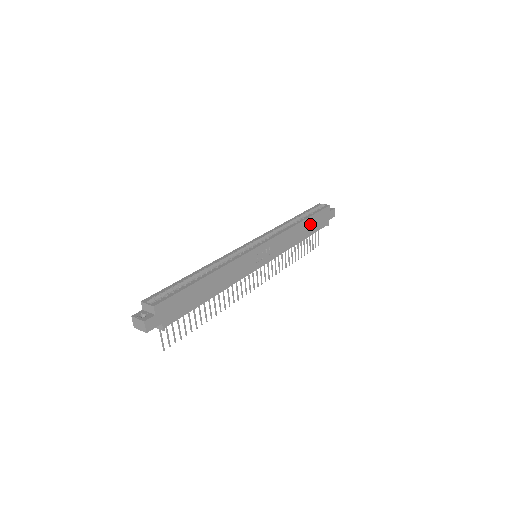
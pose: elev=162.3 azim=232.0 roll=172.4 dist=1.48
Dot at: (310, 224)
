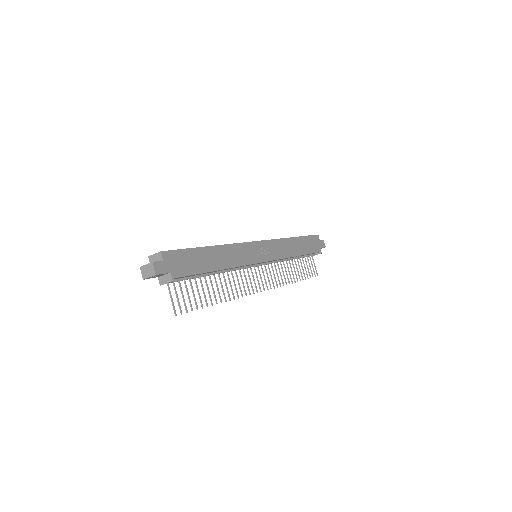
Dot at: (303, 244)
